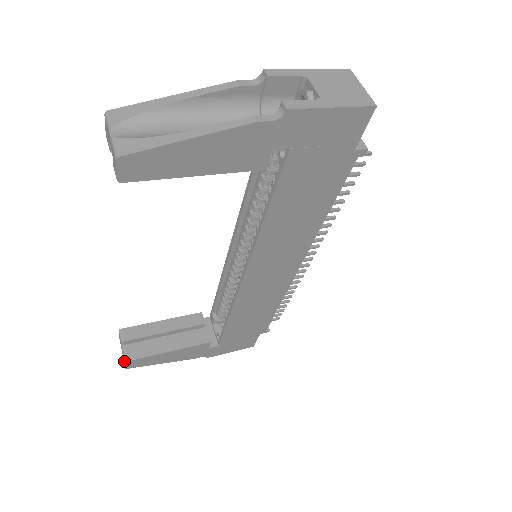
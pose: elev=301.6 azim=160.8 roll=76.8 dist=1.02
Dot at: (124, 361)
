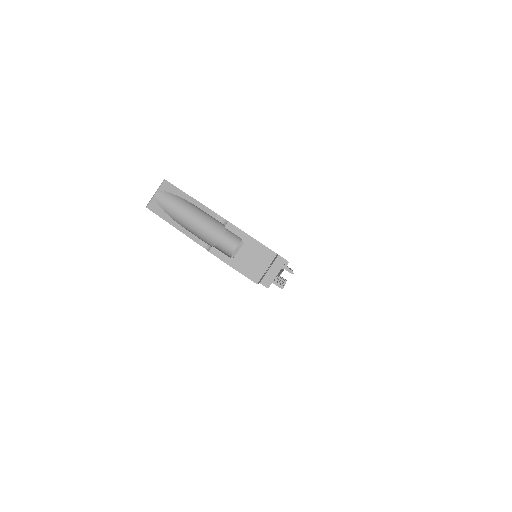
Dot at: occluded
